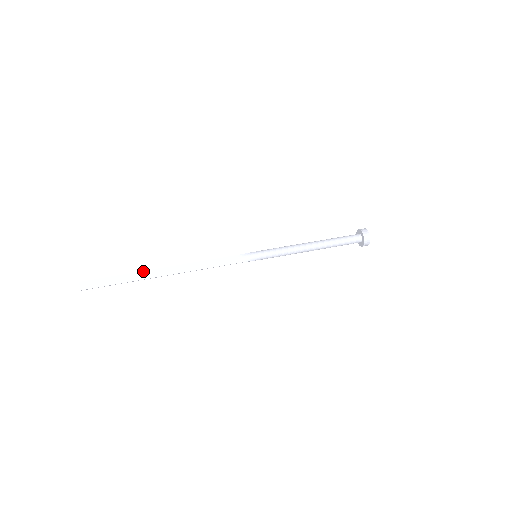
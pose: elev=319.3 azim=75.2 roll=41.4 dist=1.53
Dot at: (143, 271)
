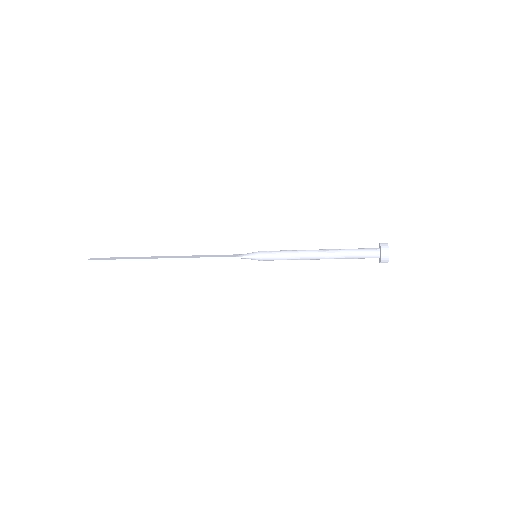
Dot at: (146, 257)
